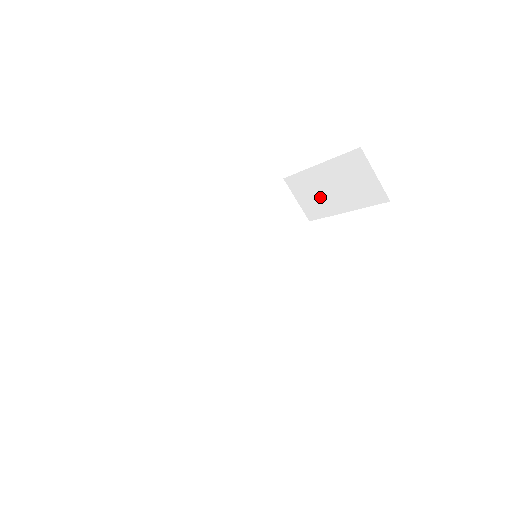
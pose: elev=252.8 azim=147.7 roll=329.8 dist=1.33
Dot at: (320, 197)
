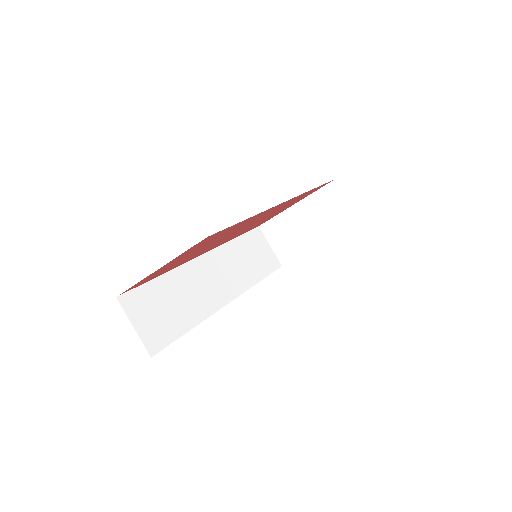
Dot at: (295, 237)
